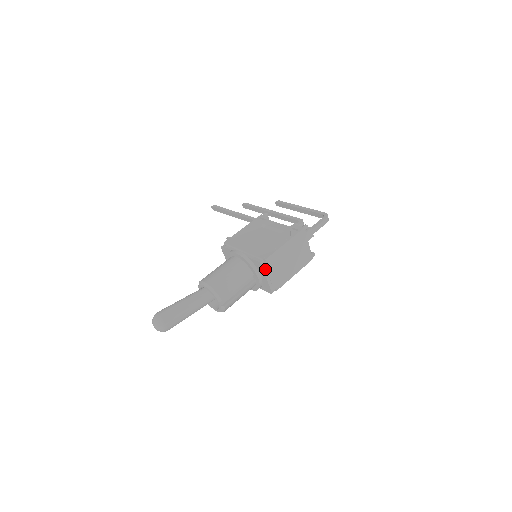
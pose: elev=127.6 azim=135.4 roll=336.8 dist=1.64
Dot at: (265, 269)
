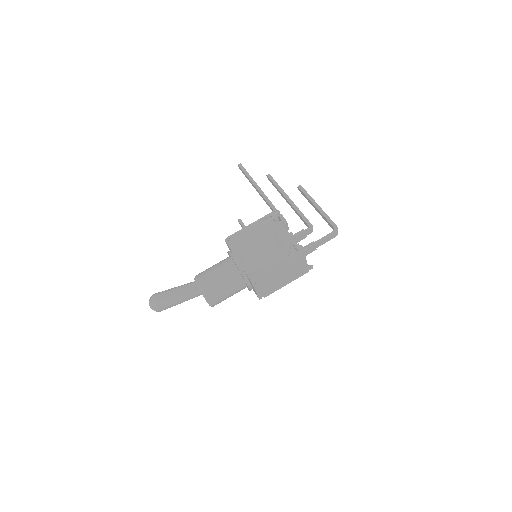
Dot at: (255, 285)
